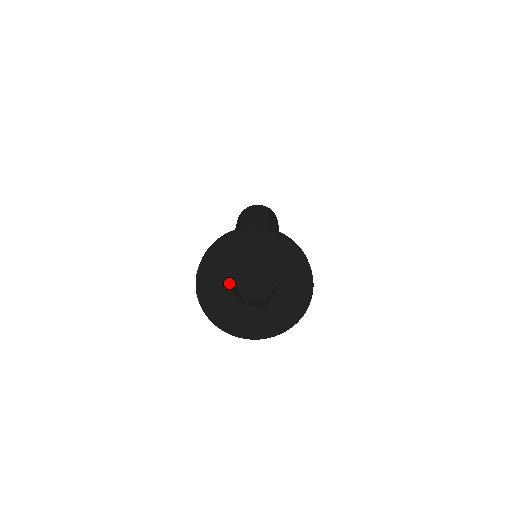
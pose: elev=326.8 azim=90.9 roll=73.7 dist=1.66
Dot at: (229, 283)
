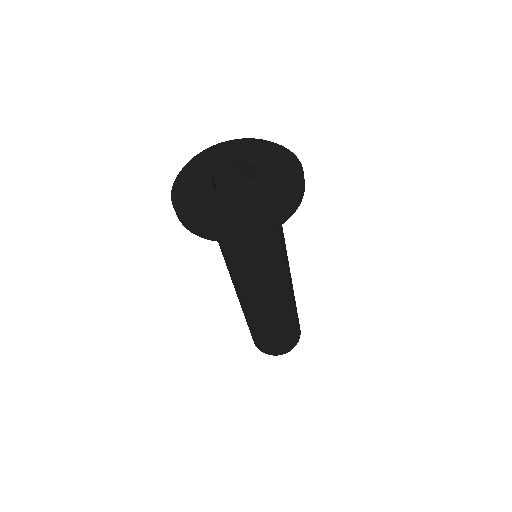
Dot at: (213, 168)
